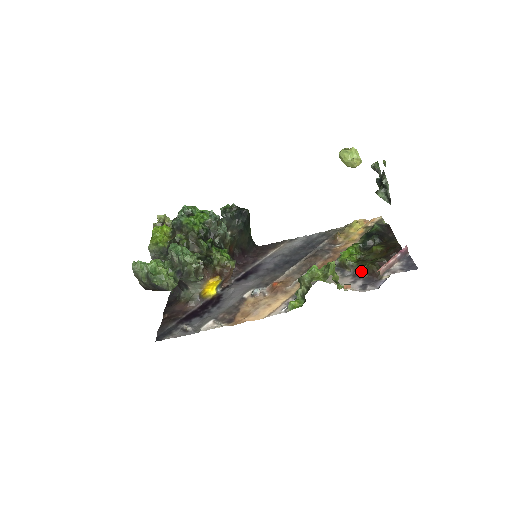
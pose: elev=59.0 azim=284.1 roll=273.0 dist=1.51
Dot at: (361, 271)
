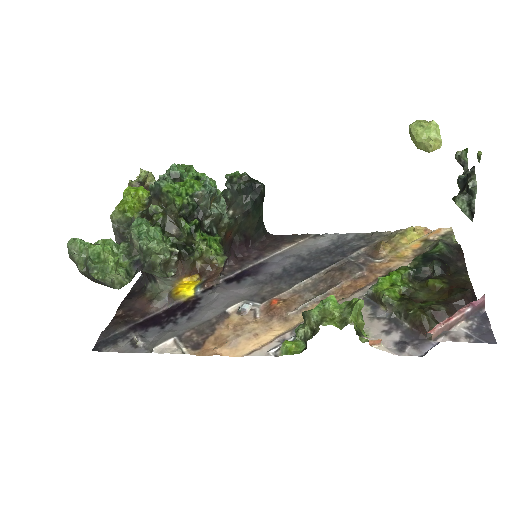
Dot at: (402, 316)
